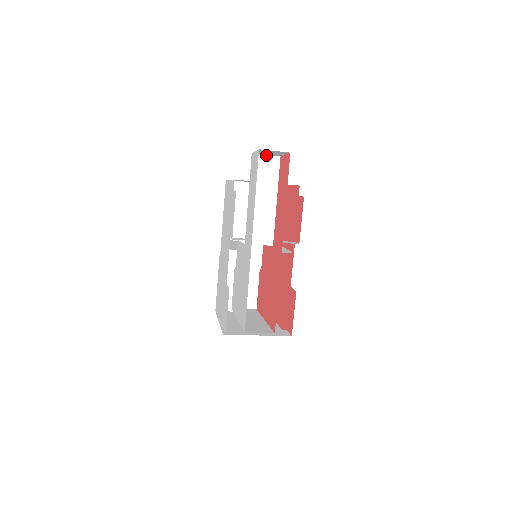
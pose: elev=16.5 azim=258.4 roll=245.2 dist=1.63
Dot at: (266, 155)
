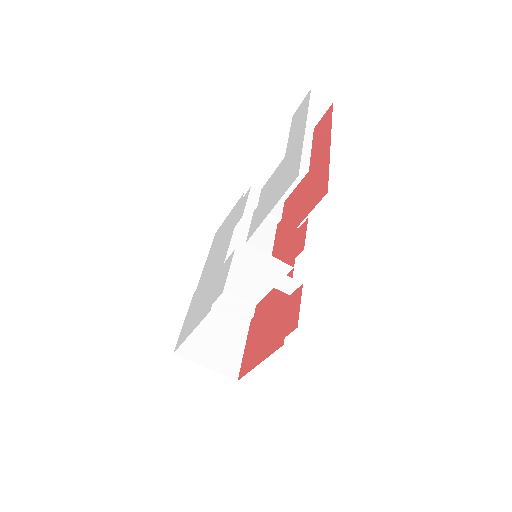
Dot at: occluded
